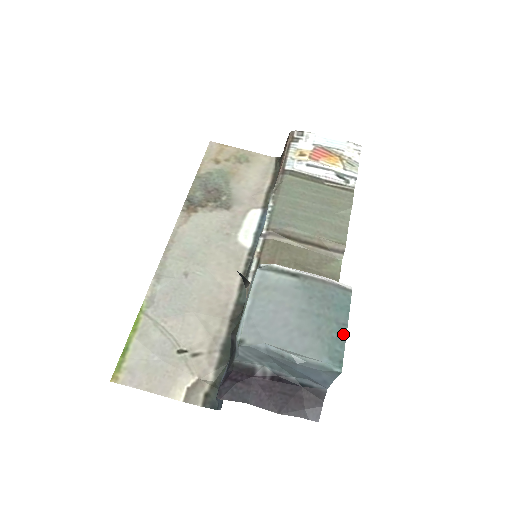
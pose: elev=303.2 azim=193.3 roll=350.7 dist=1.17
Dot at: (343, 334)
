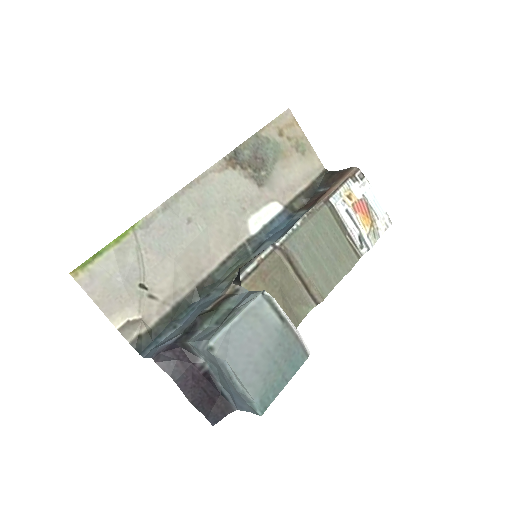
Dot at: (281, 387)
